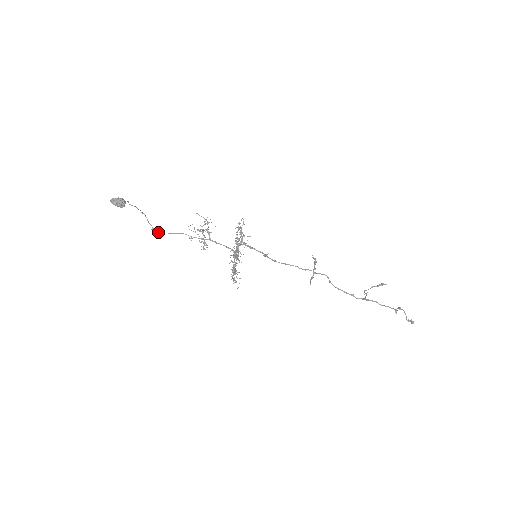
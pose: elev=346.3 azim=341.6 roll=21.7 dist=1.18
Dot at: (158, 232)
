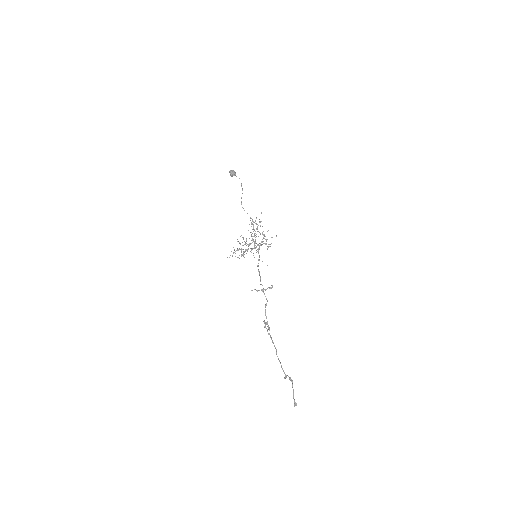
Dot at: occluded
